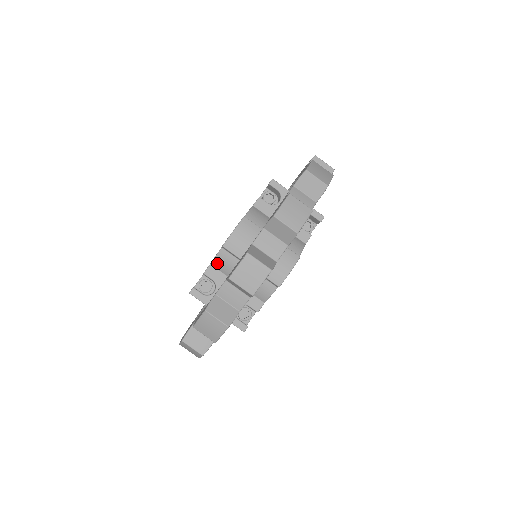
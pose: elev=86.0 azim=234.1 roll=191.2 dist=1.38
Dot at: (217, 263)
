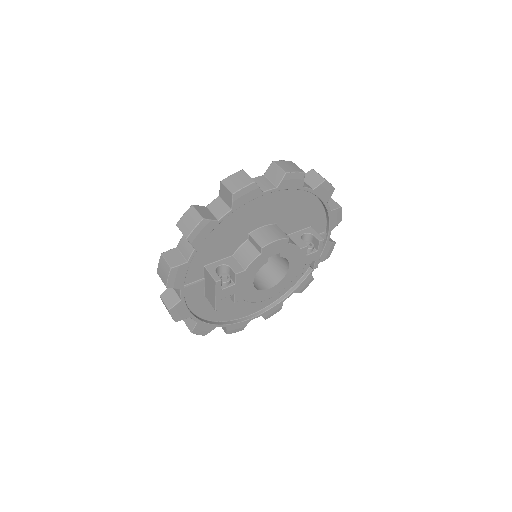
Dot at: occluded
